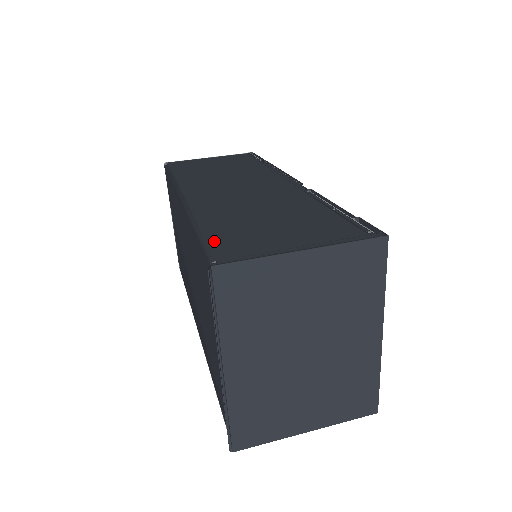
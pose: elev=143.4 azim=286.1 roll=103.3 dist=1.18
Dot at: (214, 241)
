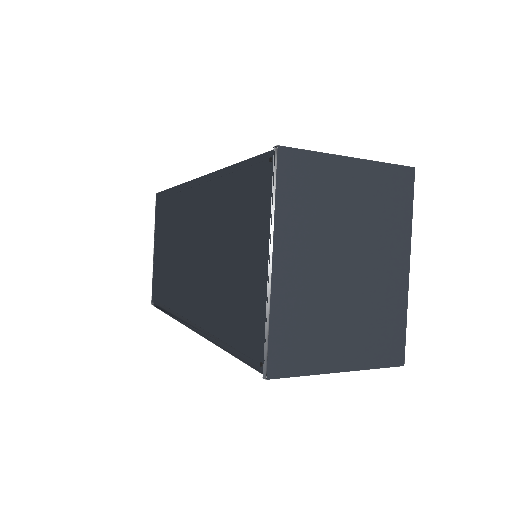
Dot at: occluded
